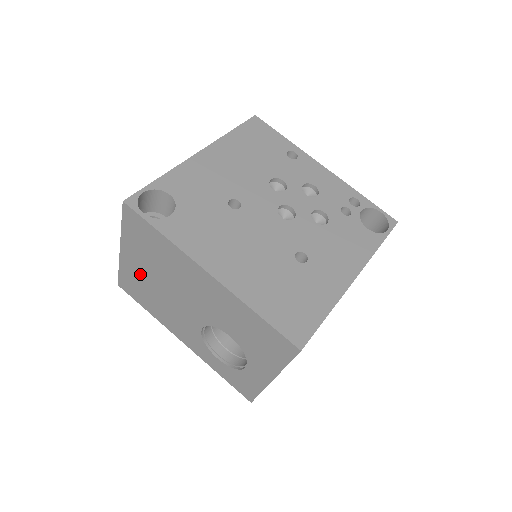
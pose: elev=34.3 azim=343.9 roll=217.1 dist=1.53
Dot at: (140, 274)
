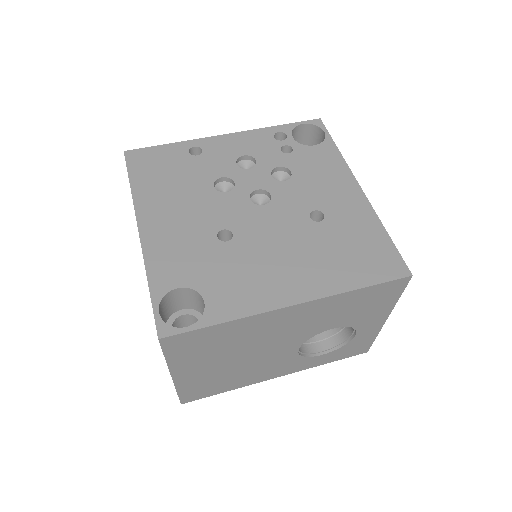
Dot at: (207, 374)
